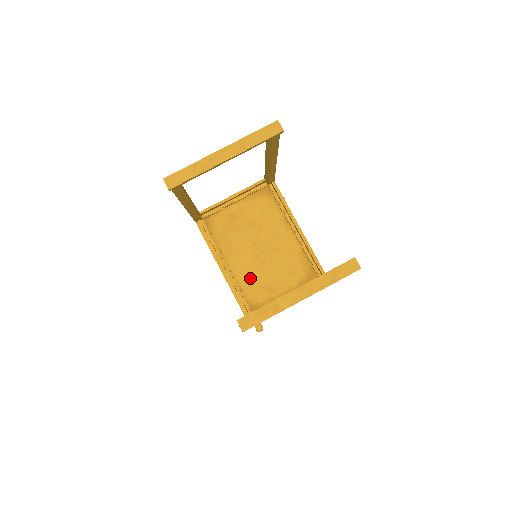
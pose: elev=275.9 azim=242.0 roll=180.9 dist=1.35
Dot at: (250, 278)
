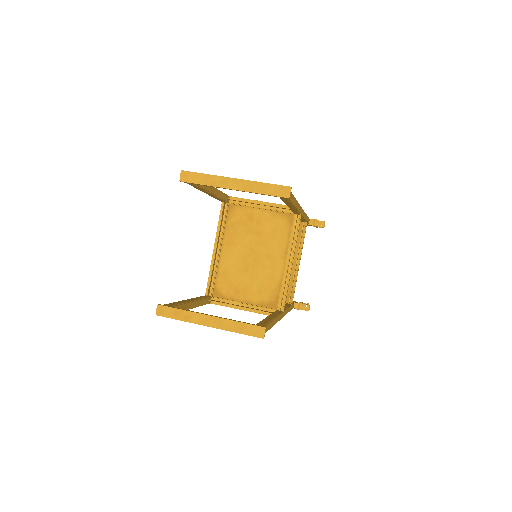
Dot at: (229, 271)
